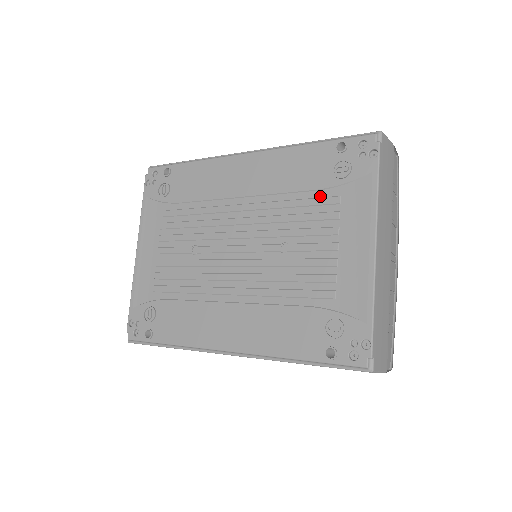
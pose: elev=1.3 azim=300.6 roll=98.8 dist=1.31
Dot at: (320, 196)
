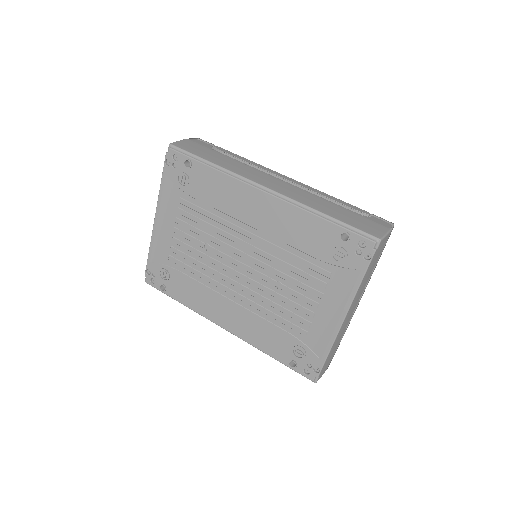
Dot at: (316, 264)
